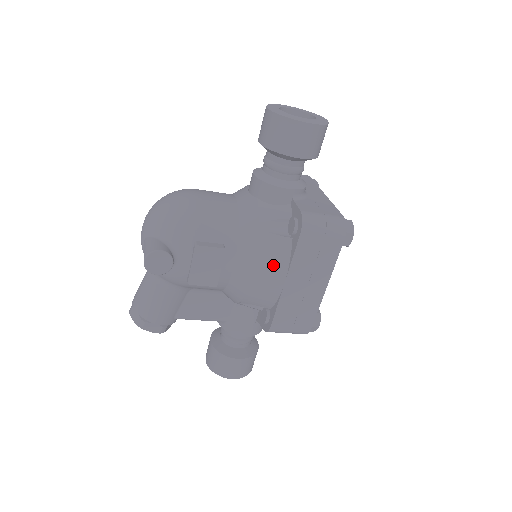
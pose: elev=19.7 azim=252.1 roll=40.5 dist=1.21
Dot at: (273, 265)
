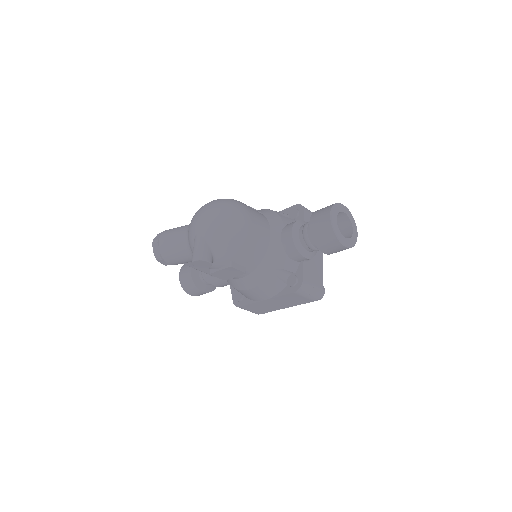
Dot at: (266, 292)
